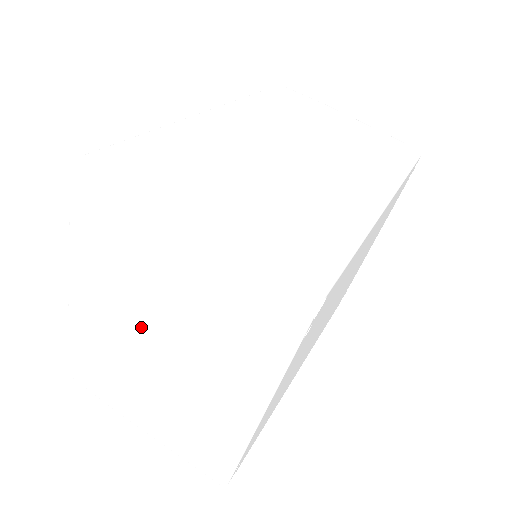
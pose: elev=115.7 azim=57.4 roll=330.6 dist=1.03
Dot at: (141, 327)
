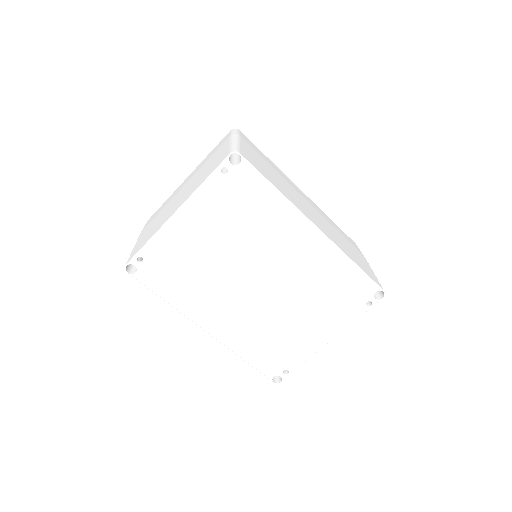
Dot at: occluded
